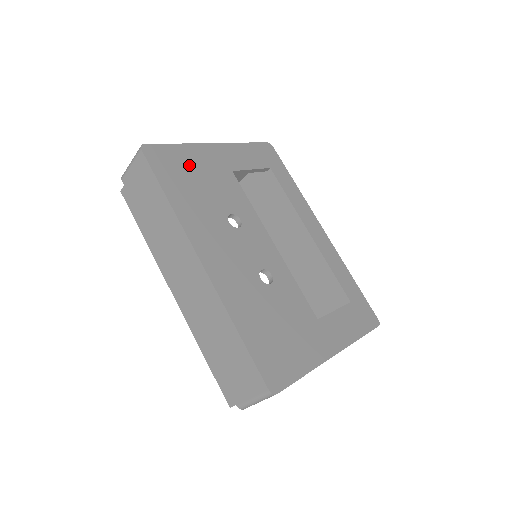
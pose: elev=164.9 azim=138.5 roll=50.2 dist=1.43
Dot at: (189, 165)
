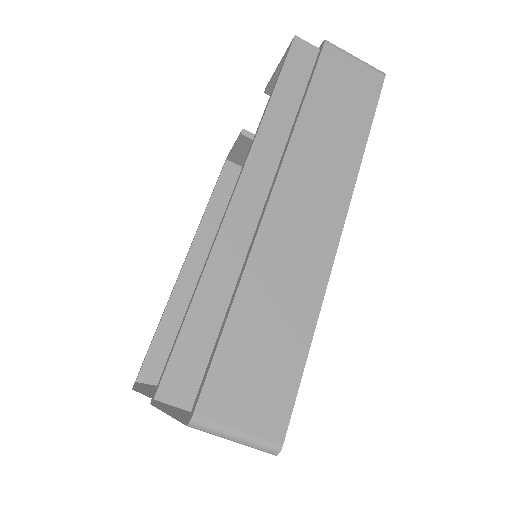
Dot at: occluded
